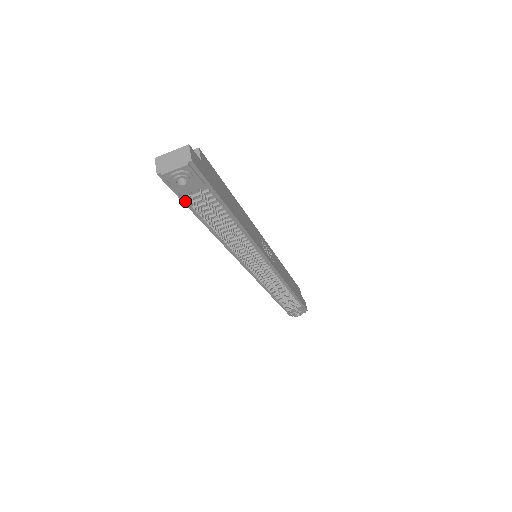
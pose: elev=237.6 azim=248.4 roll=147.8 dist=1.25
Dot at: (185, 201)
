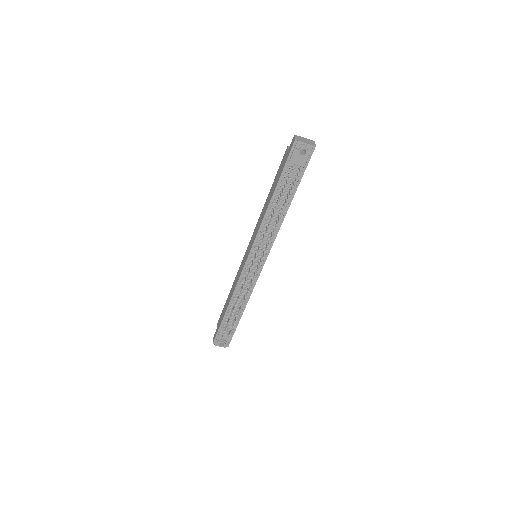
Dot at: (285, 169)
